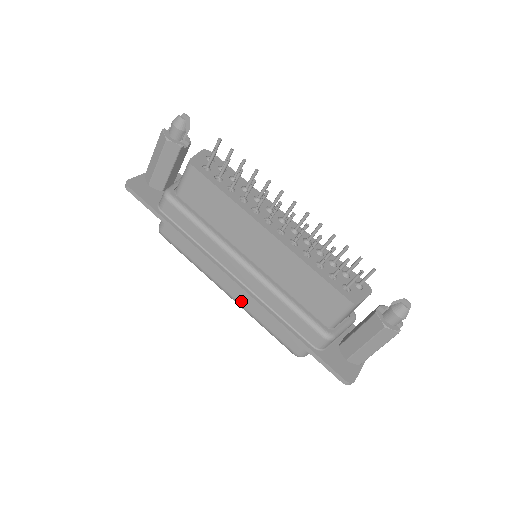
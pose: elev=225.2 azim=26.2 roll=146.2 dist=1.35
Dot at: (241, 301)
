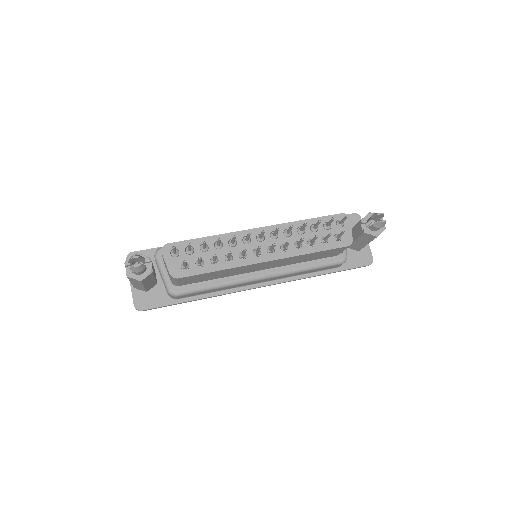
Dot at: occluded
